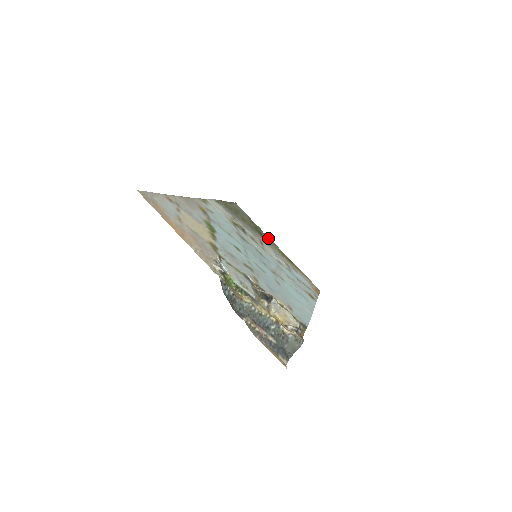
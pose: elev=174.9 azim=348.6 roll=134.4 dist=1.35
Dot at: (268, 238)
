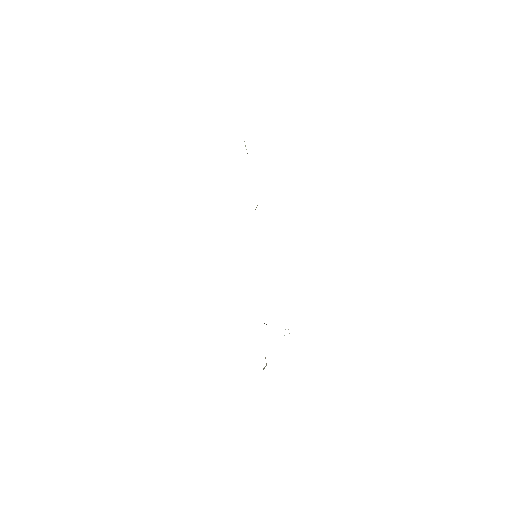
Dot at: occluded
